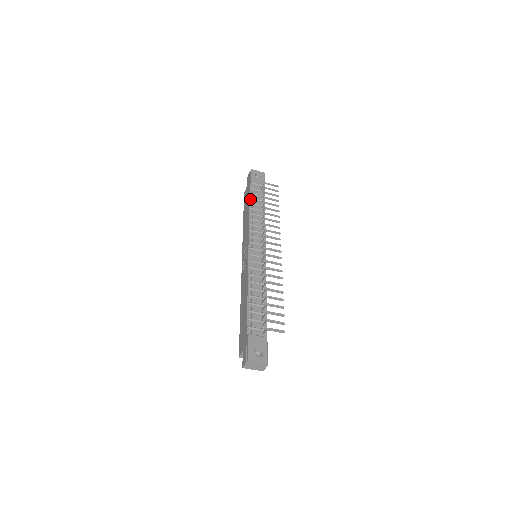
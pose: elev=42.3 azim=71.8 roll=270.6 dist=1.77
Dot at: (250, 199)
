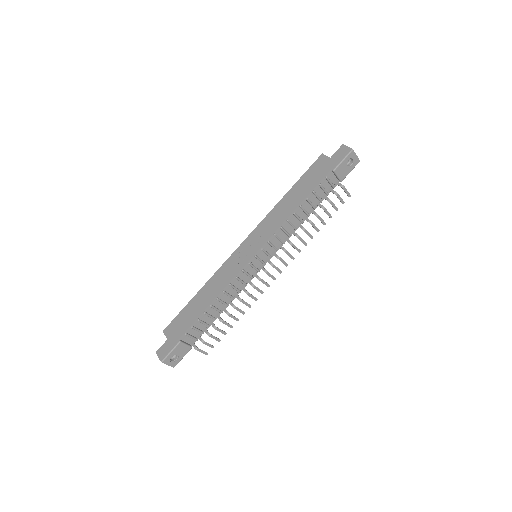
Dot at: (312, 192)
